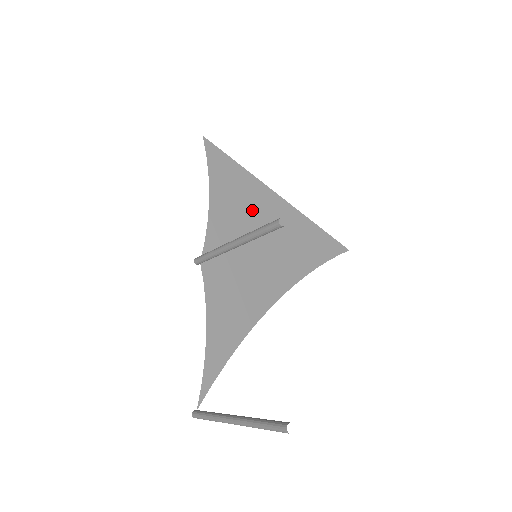
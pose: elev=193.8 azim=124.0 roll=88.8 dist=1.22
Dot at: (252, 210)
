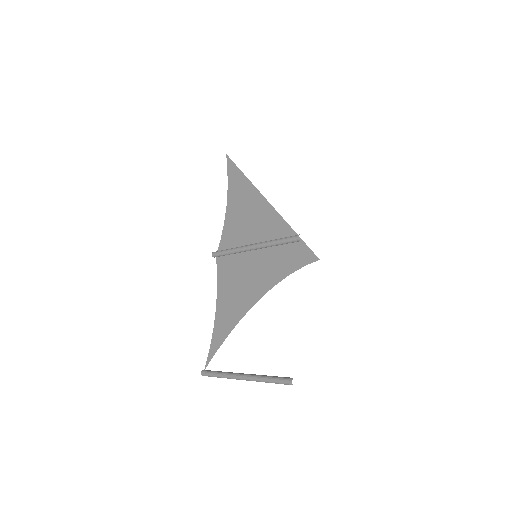
Dot at: (255, 219)
